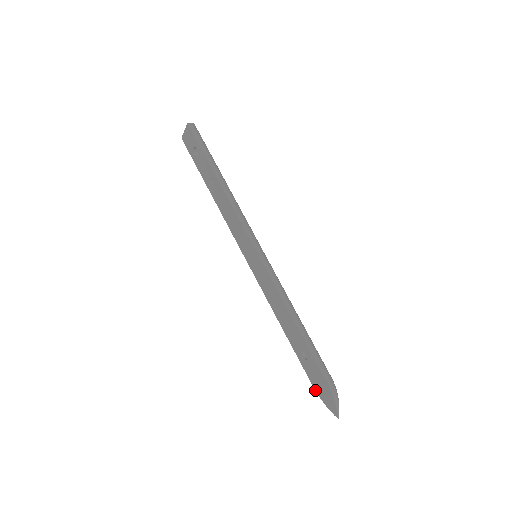
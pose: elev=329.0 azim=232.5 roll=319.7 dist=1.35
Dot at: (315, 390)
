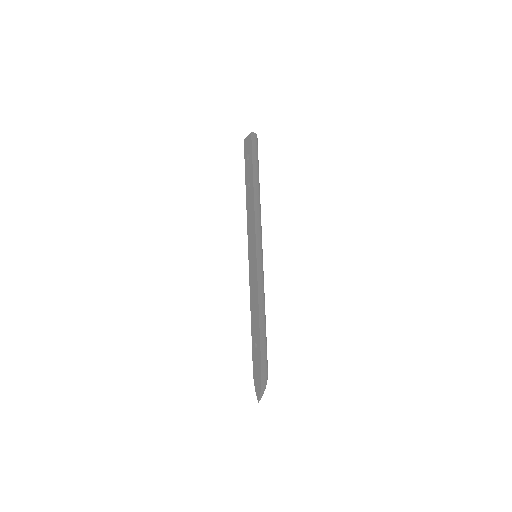
Dot at: (253, 374)
